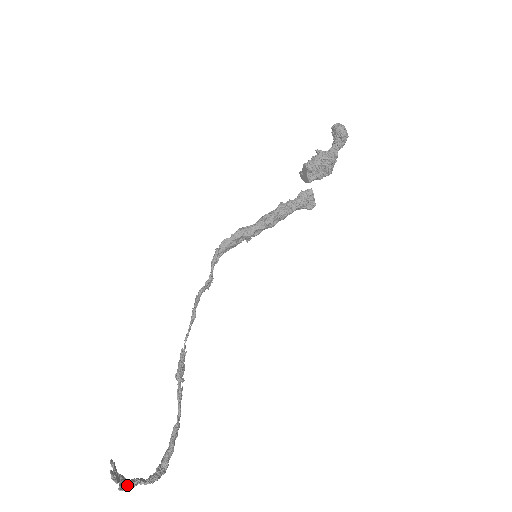
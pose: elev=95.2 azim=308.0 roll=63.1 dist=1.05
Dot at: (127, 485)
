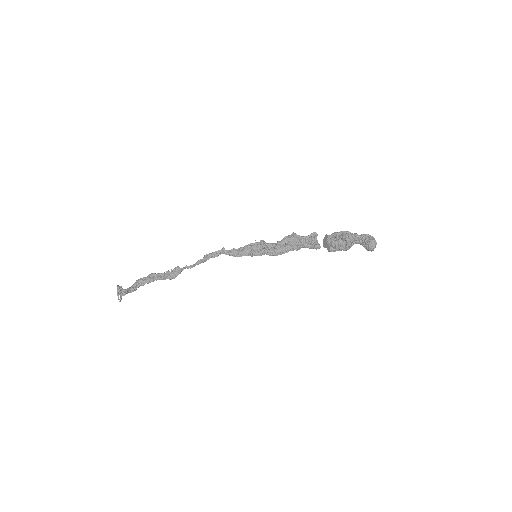
Dot at: (122, 295)
